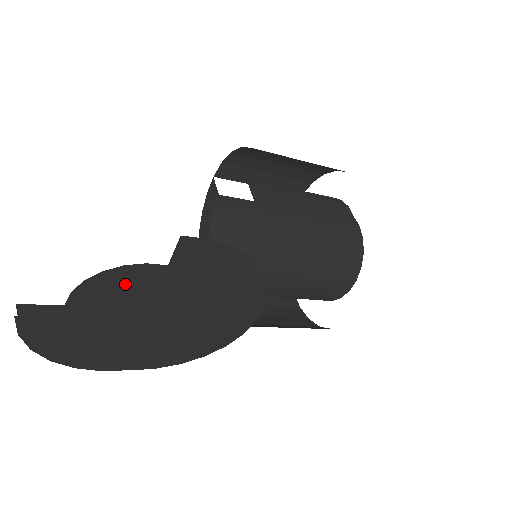
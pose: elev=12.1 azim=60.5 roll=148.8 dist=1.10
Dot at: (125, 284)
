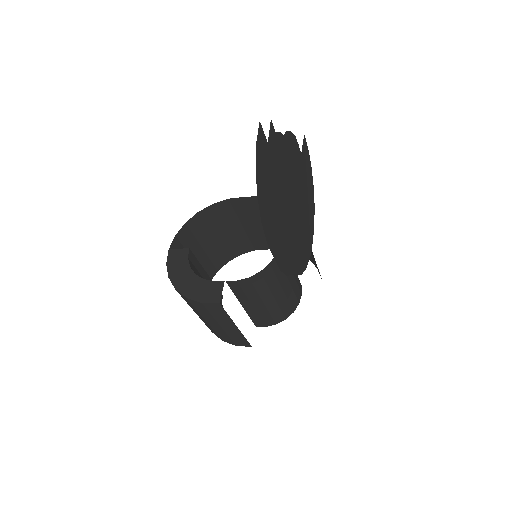
Dot at: (294, 142)
